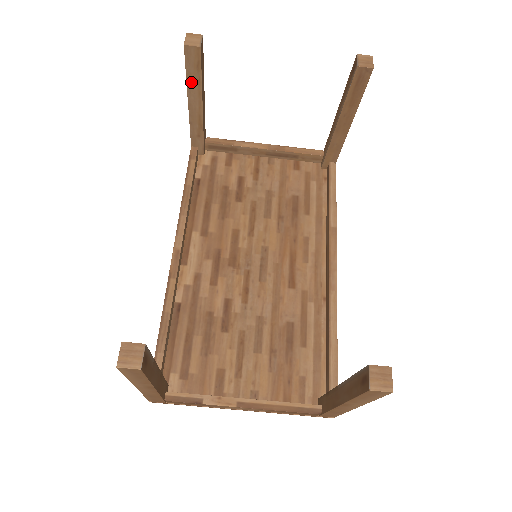
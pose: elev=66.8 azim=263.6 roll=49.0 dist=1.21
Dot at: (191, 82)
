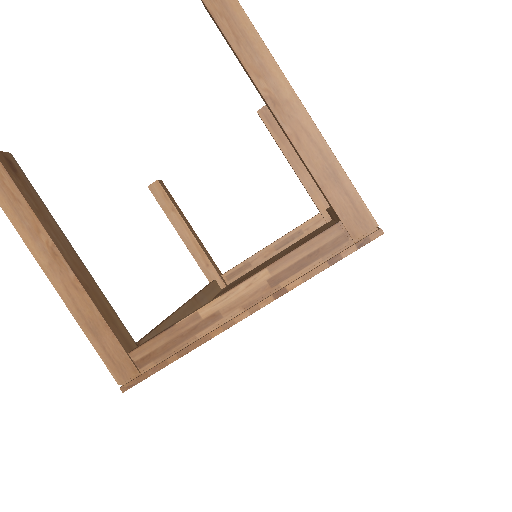
Dot at: (170, 214)
